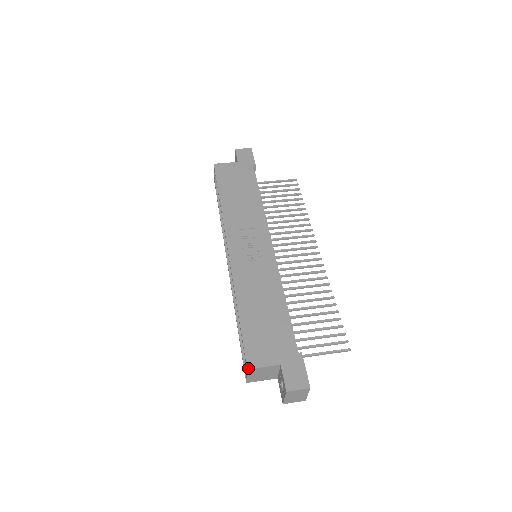
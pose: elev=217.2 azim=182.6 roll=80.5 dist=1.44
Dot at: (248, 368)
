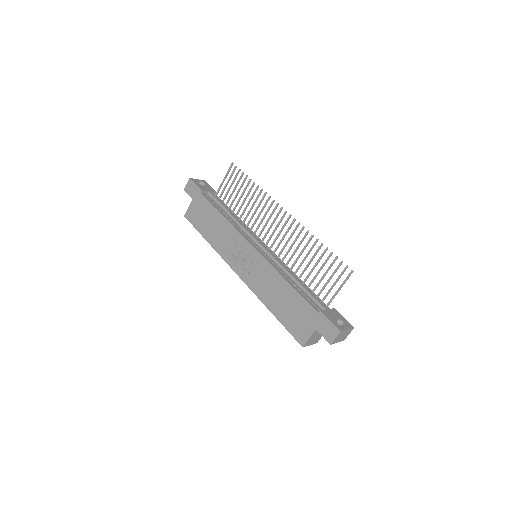
Dot at: (302, 346)
